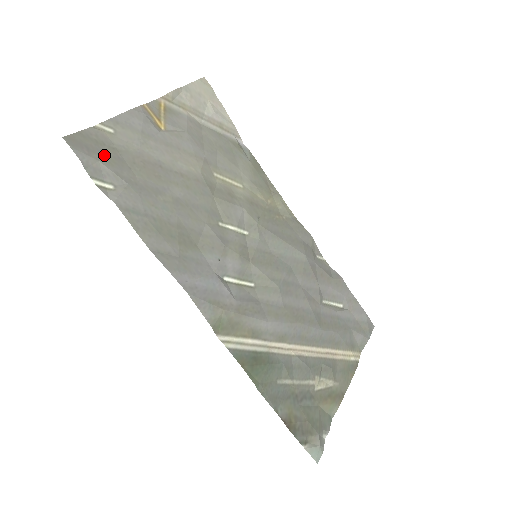
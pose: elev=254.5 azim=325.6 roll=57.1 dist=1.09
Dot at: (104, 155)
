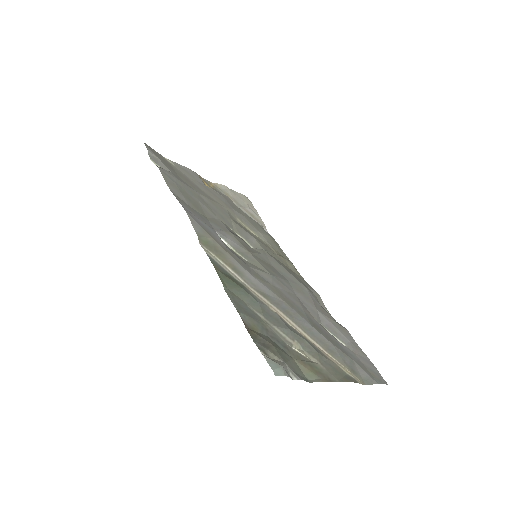
Dot at: (163, 161)
